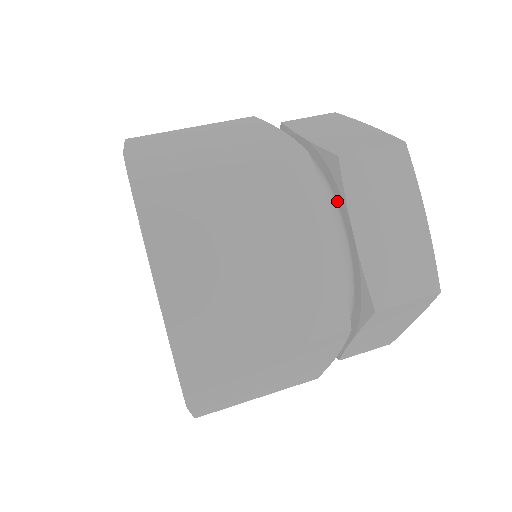
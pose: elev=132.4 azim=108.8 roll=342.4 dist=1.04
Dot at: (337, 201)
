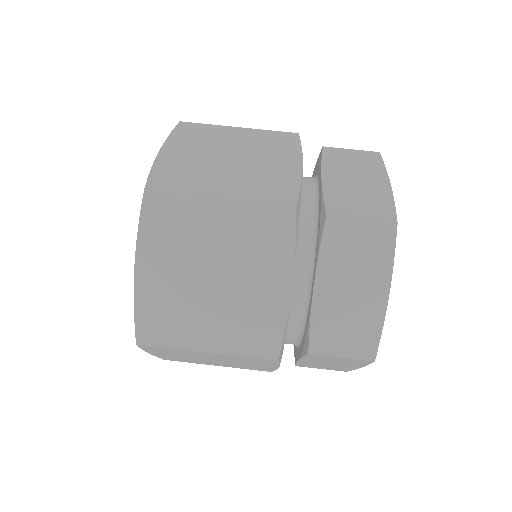
Dot at: (302, 342)
